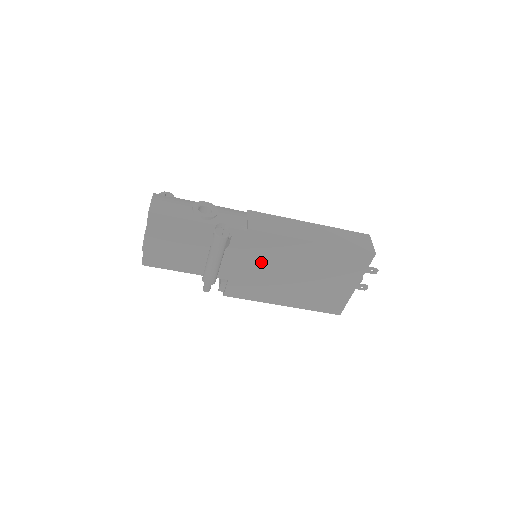
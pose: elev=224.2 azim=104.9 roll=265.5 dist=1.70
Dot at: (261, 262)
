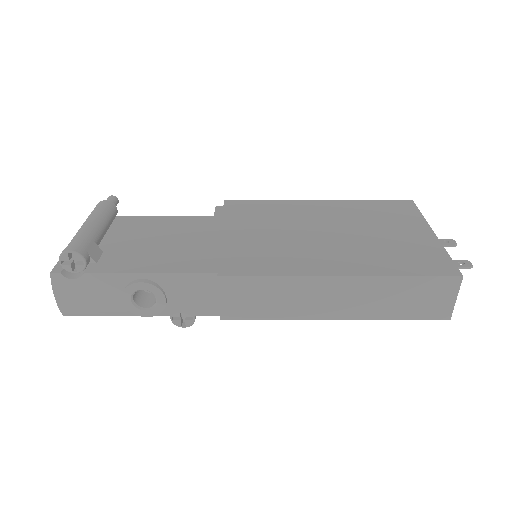
Dot at: occluded
